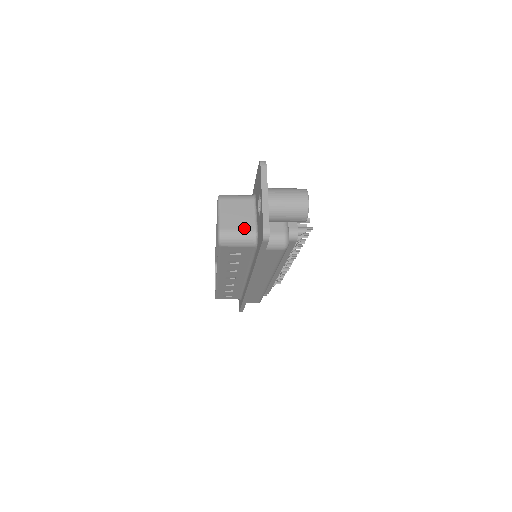
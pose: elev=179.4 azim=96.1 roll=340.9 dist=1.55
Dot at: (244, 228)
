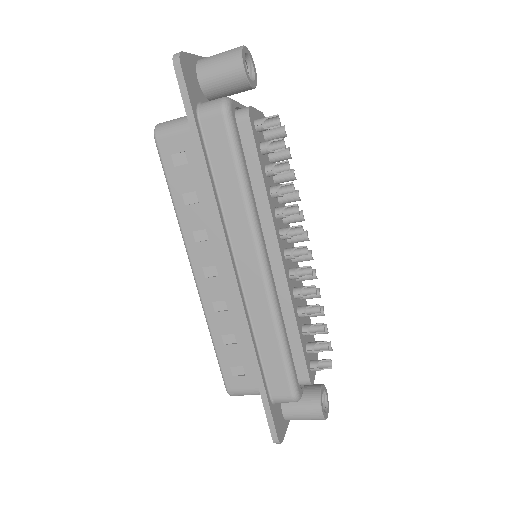
Dot at: occluded
